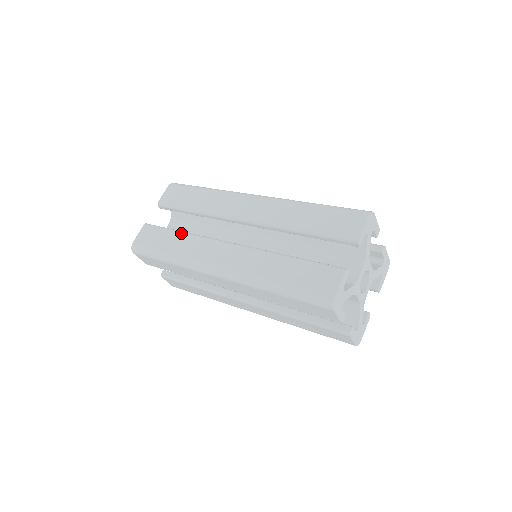
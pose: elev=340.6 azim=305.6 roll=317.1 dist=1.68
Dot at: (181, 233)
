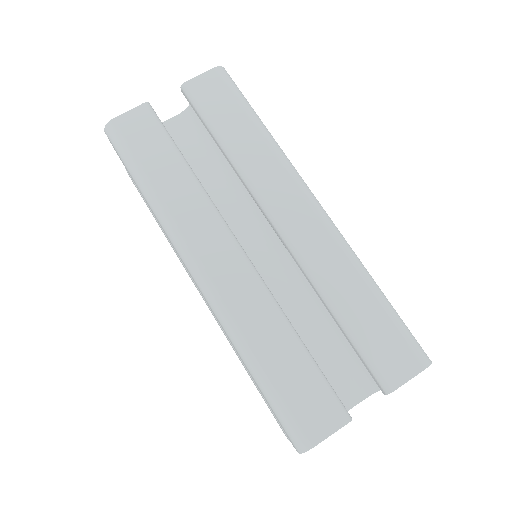
Dot at: (186, 168)
